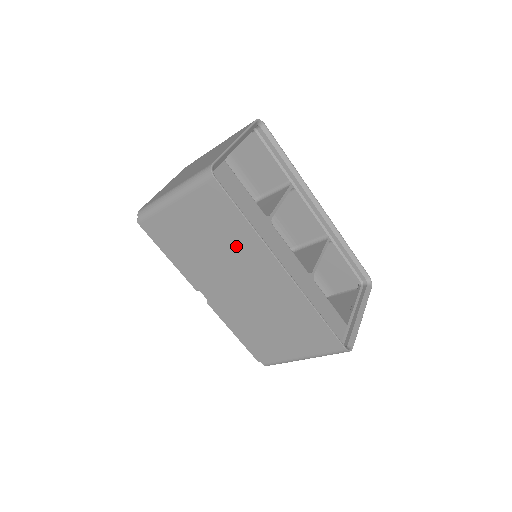
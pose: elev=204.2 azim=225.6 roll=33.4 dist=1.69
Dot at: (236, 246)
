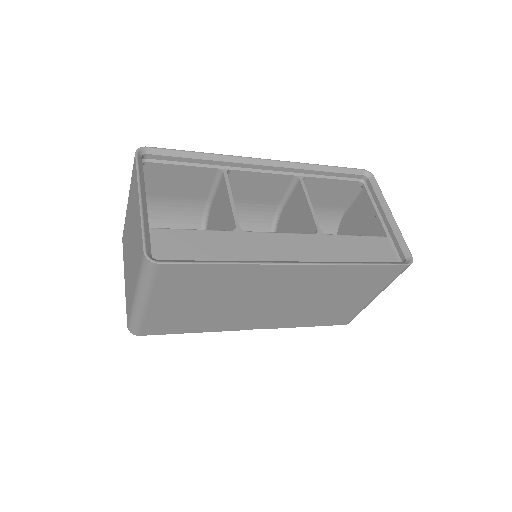
Dot at: (236, 285)
